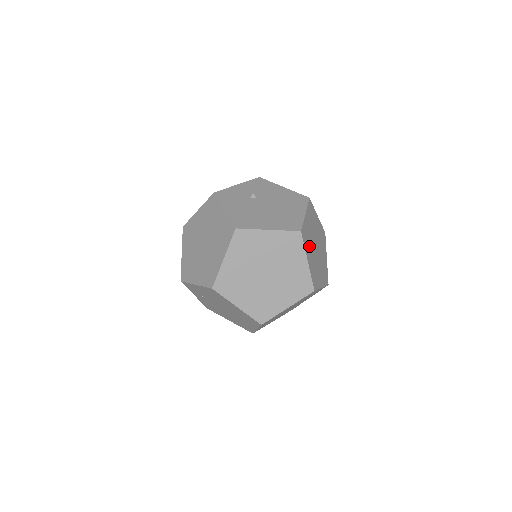
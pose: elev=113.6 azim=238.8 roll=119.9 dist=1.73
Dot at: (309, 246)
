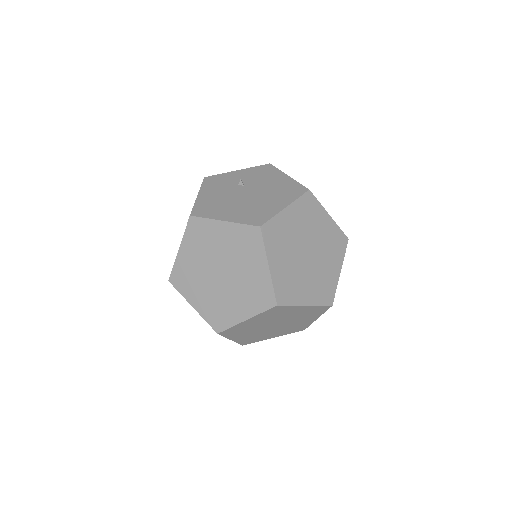
Dot at: (282, 248)
